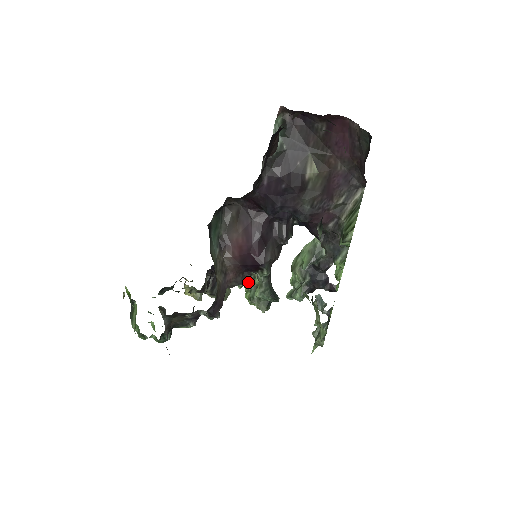
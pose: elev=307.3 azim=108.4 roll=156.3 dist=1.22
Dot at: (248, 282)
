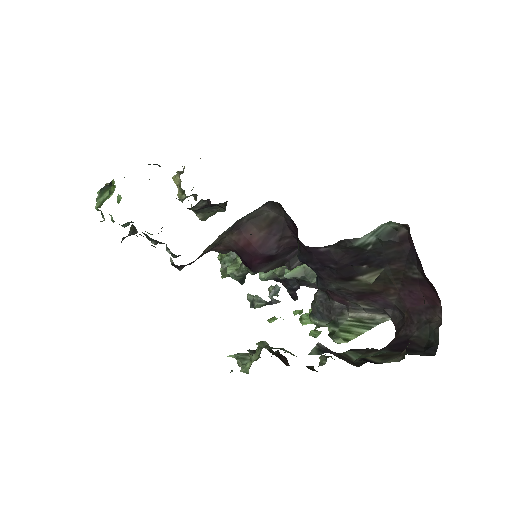
Dot at: occluded
